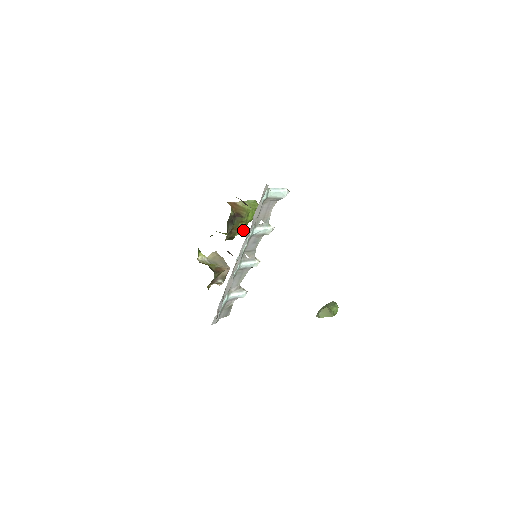
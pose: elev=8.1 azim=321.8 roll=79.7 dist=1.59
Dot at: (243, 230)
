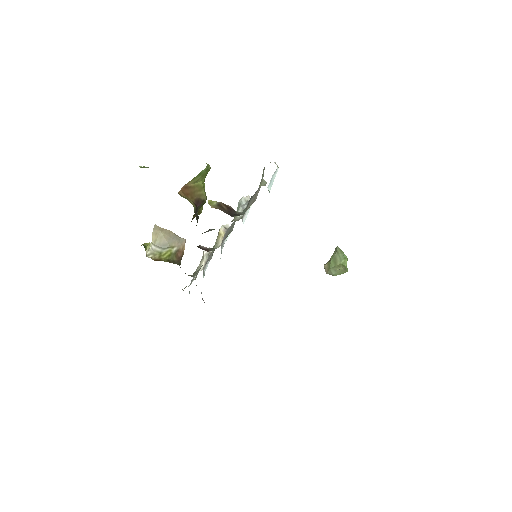
Dot at: (202, 207)
